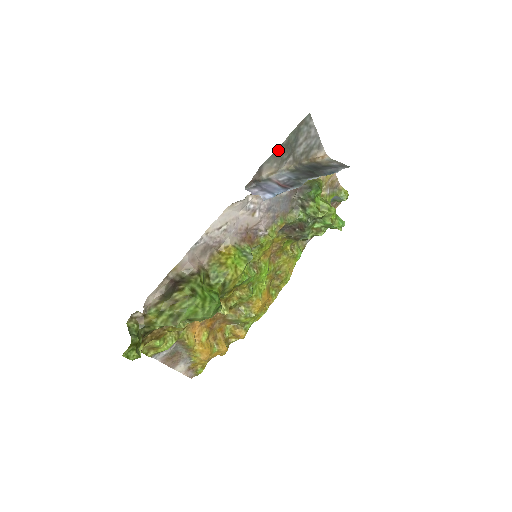
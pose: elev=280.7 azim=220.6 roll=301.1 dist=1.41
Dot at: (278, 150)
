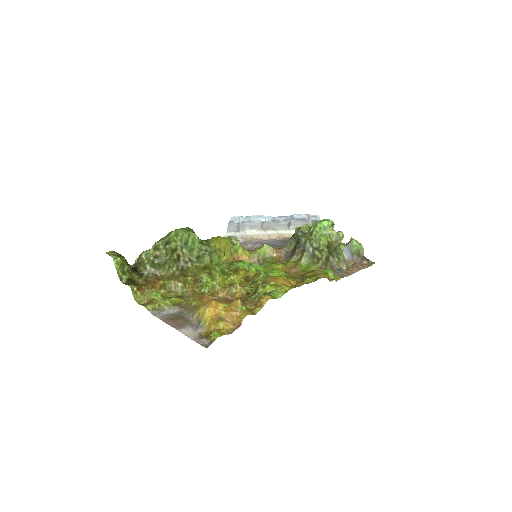
Dot at: occluded
